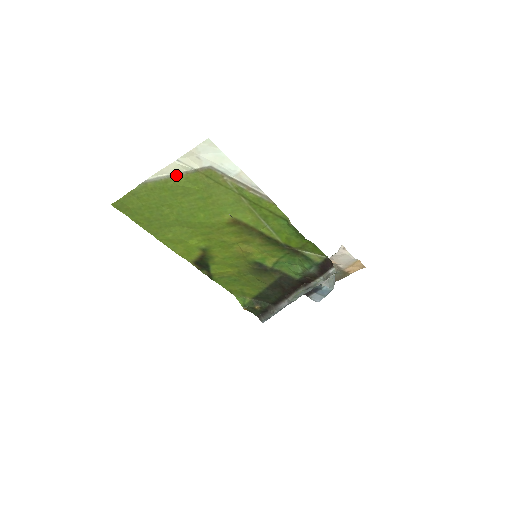
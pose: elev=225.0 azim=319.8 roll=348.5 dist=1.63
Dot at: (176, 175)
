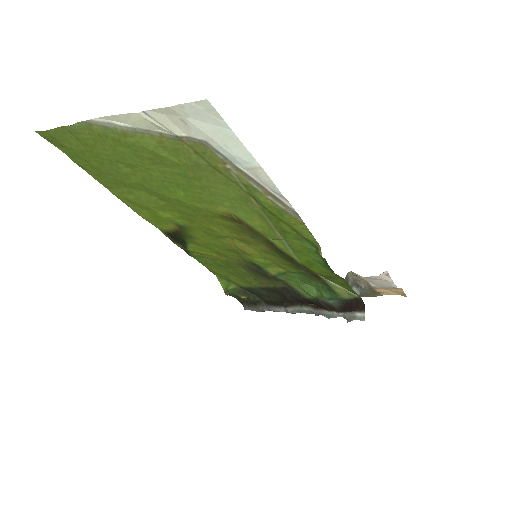
Dot at: (142, 131)
